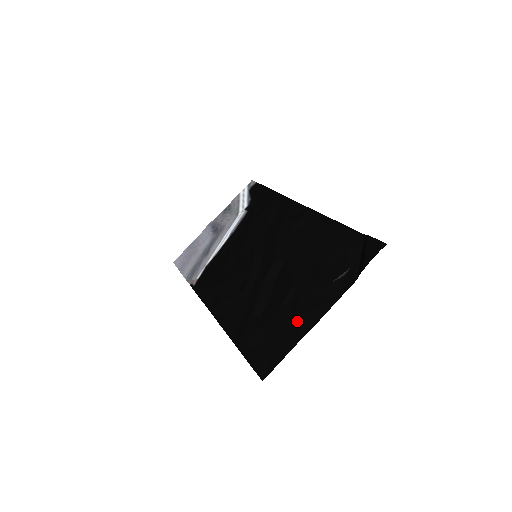
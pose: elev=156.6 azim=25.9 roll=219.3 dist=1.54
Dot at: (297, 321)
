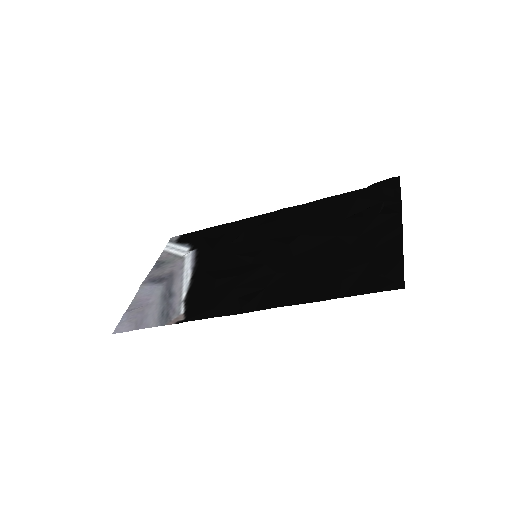
Dot at: (379, 244)
